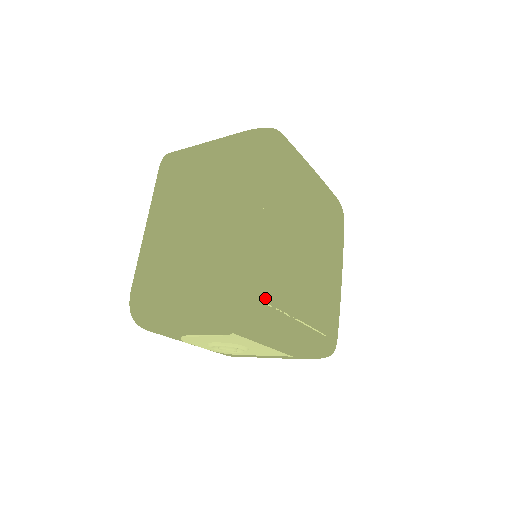
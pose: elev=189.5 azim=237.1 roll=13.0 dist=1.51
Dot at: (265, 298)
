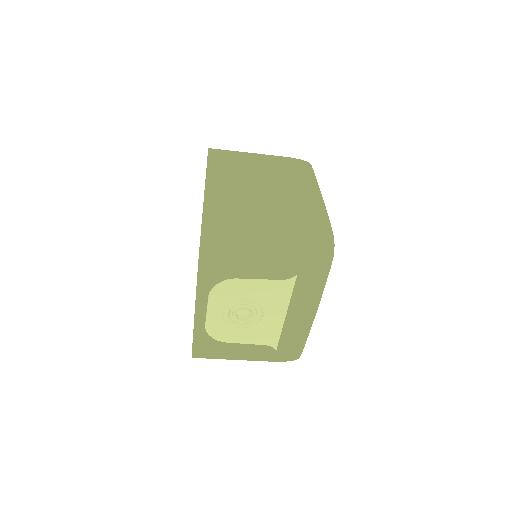
Dot at: occluded
